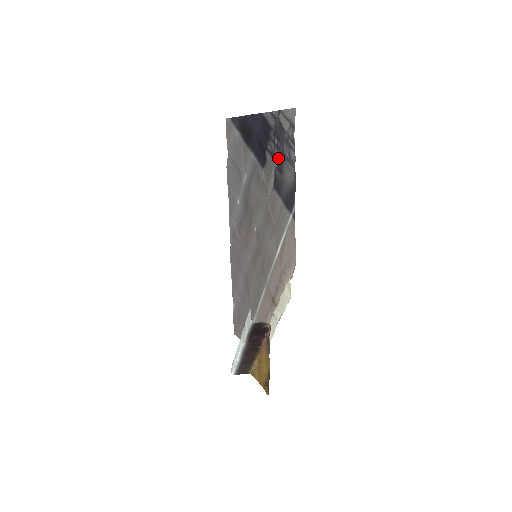
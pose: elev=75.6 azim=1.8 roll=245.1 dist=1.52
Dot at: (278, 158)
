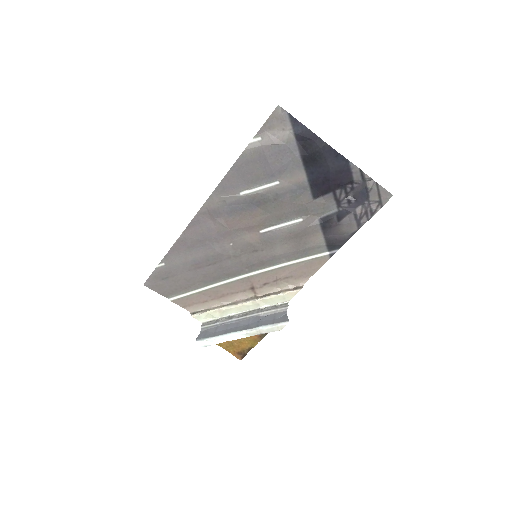
Dot at: (343, 208)
